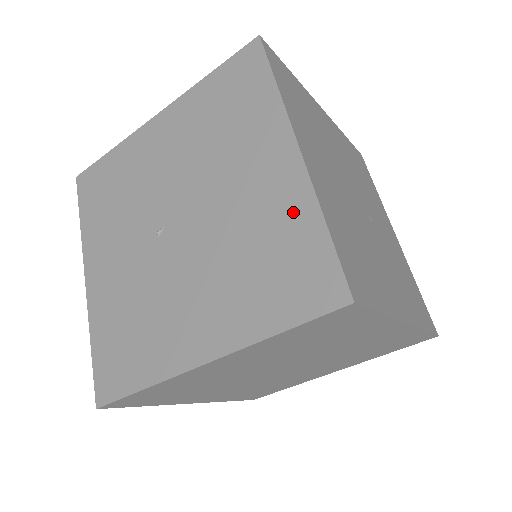
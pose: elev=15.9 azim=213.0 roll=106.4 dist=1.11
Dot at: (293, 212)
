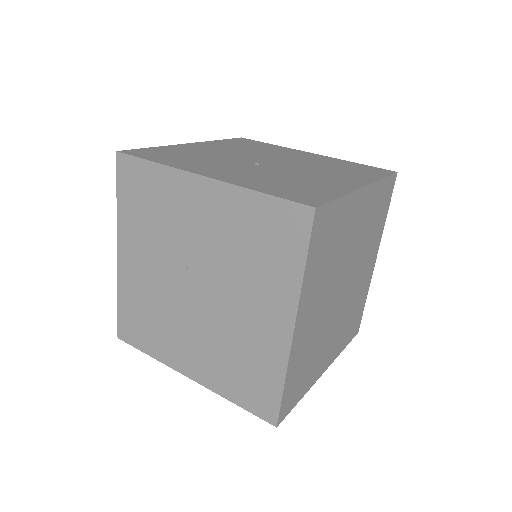
Dot at: (336, 161)
